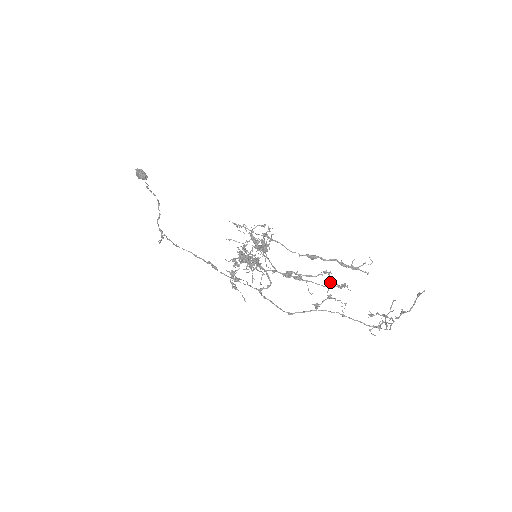
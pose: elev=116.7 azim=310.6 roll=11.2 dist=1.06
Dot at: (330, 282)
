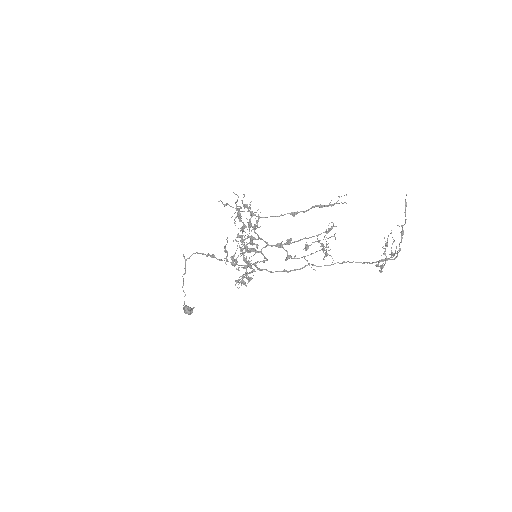
Dot at: (326, 247)
